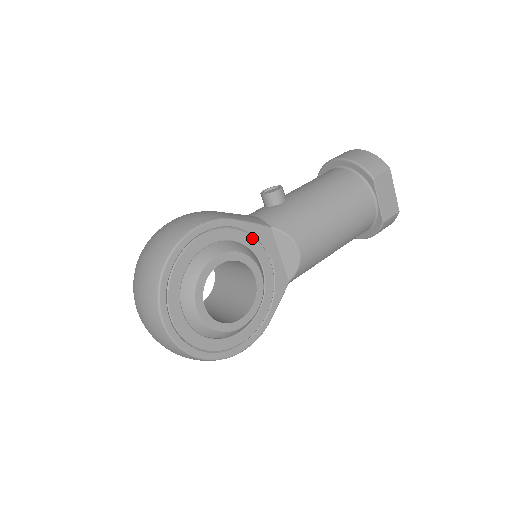
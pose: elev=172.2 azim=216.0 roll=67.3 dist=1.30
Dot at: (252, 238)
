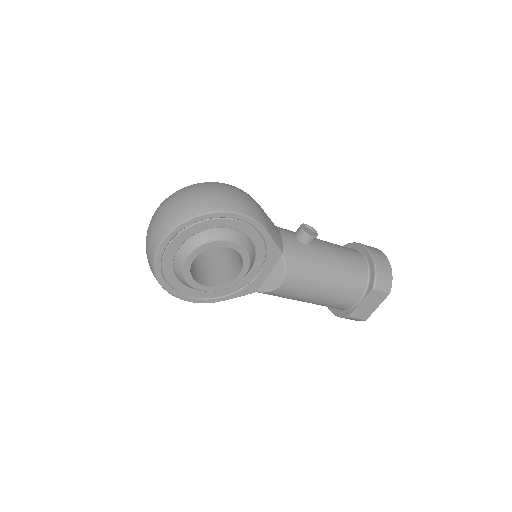
Dot at: (264, 249)
